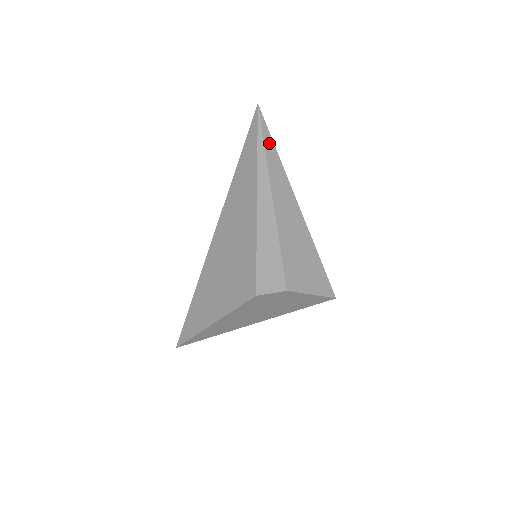
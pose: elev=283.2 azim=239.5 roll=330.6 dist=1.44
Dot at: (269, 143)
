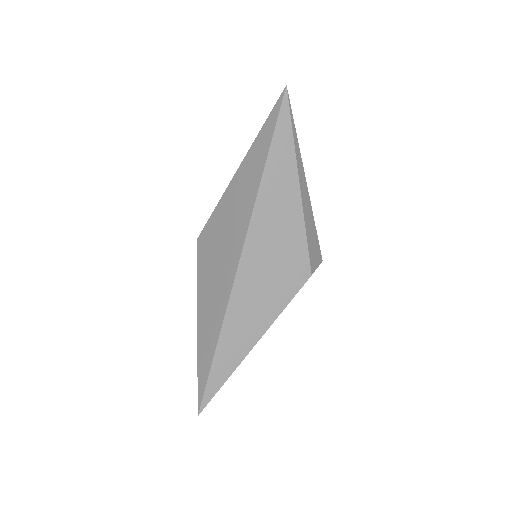
Dot at: occluded
